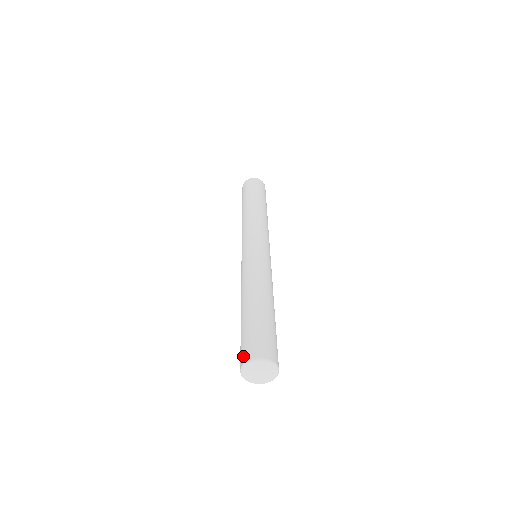
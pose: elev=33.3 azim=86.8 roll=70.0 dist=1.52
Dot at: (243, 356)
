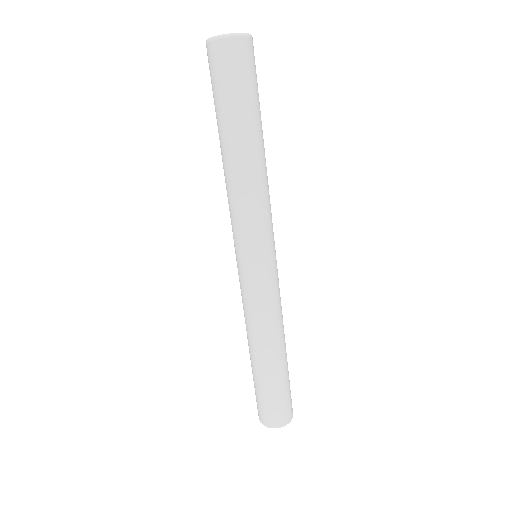
Dot at: (258, 413)
